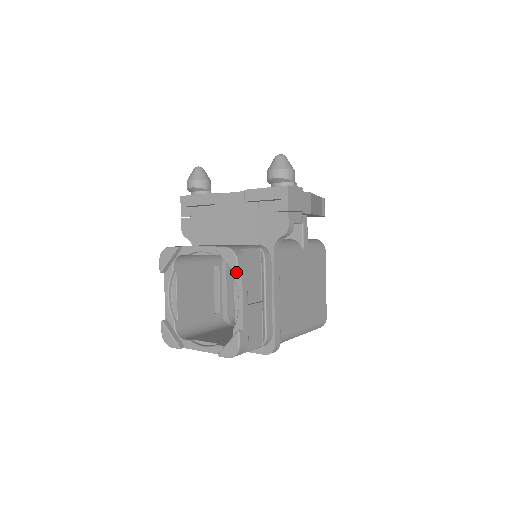
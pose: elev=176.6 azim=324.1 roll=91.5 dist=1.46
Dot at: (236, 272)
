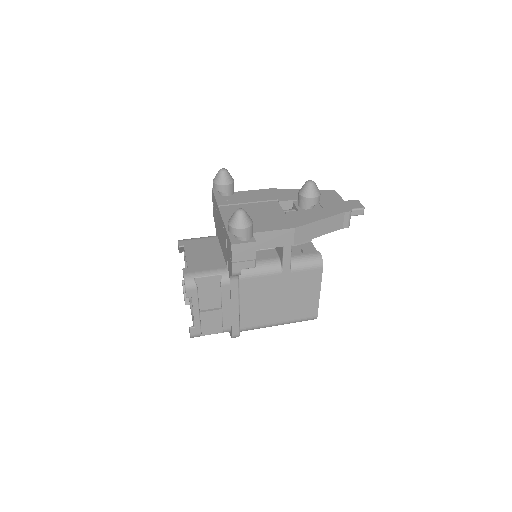
Dot at: (186, 295)
